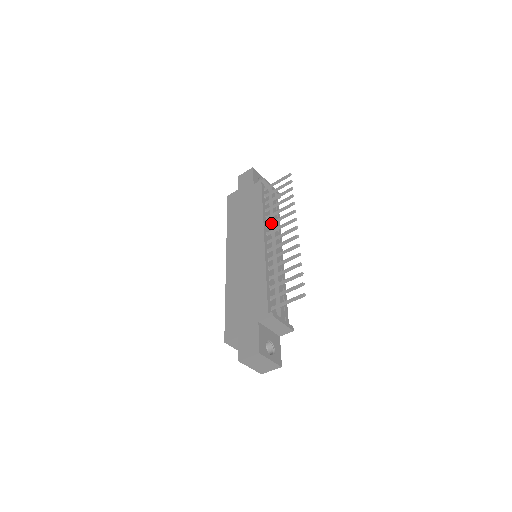
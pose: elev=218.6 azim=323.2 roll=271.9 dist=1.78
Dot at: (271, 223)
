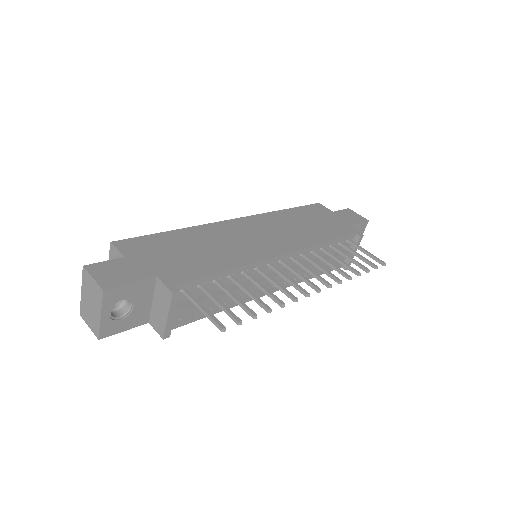
Dot at: (310, 258)
